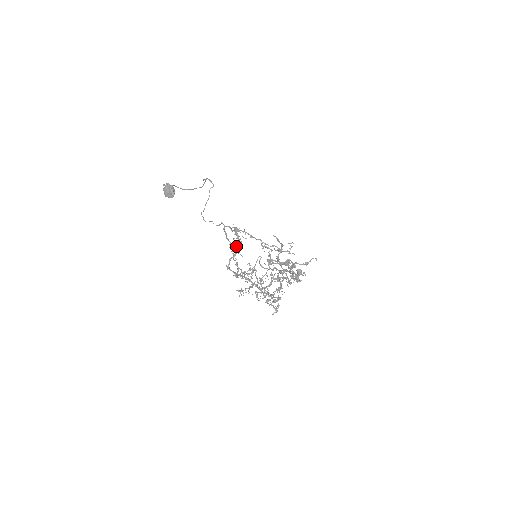
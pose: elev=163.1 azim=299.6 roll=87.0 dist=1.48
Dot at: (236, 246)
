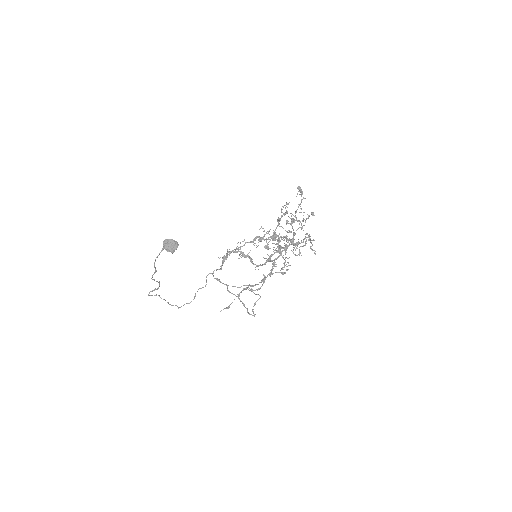
Dot at: (242, 255)
